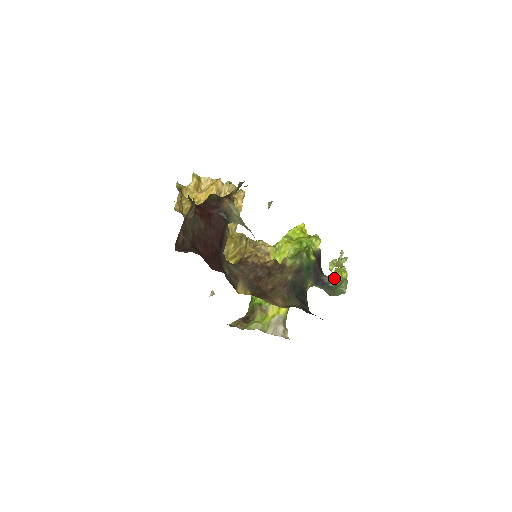
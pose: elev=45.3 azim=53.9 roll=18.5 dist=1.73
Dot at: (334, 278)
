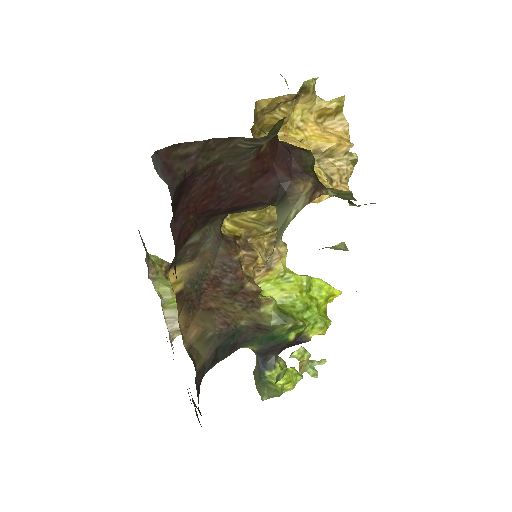
Dot at: (278, 373)
